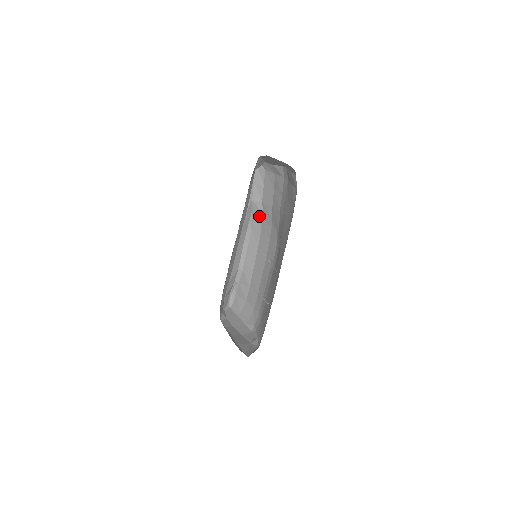
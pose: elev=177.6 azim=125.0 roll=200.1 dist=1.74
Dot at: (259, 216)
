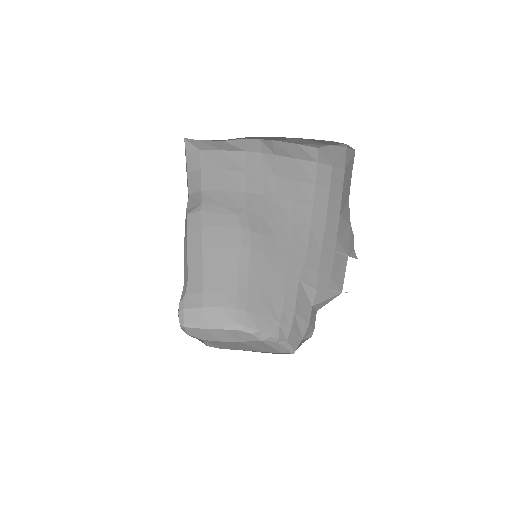
Dot at: (196, 209)
